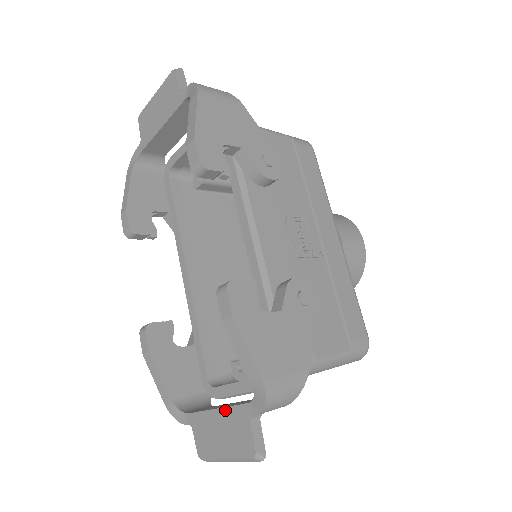
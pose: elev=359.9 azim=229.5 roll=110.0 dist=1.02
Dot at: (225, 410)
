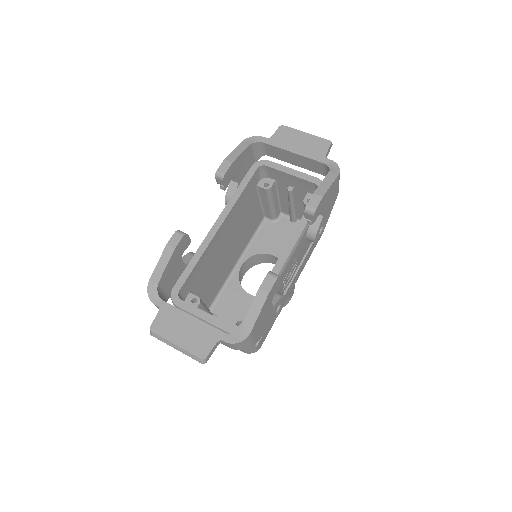
Dot at: (201, 323)
